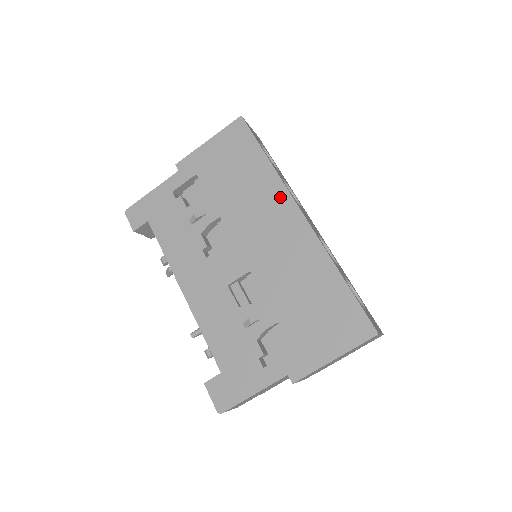
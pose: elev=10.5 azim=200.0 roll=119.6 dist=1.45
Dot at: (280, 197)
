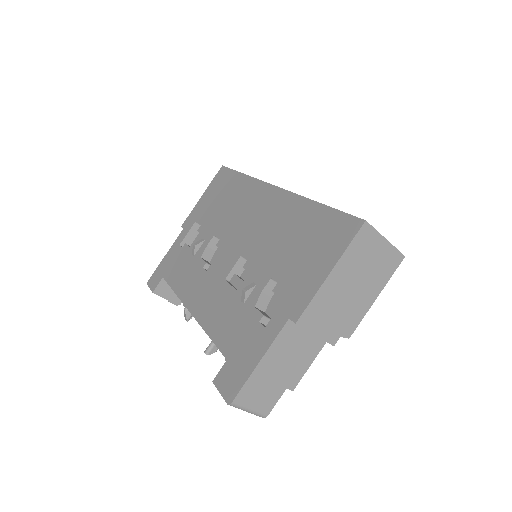
Dot at: (256, 189)
